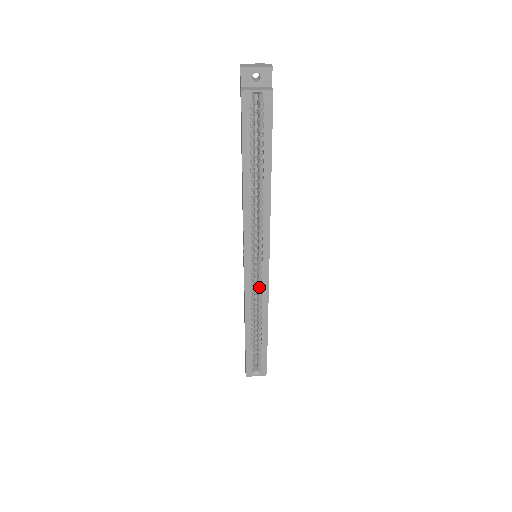
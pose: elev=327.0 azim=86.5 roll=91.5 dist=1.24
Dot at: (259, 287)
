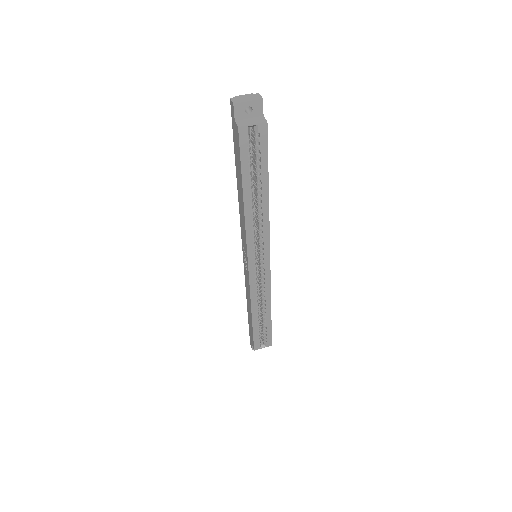
Dot at: (262, 281)
